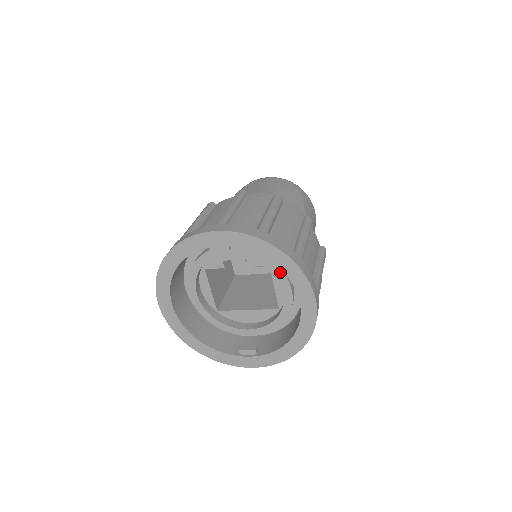
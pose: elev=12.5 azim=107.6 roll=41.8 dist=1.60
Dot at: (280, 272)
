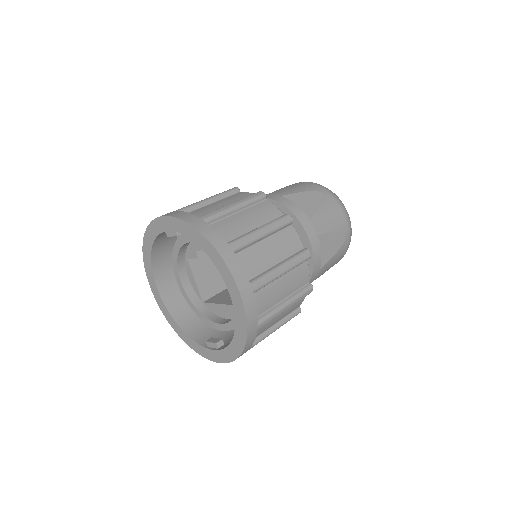
Dot at: occluded
